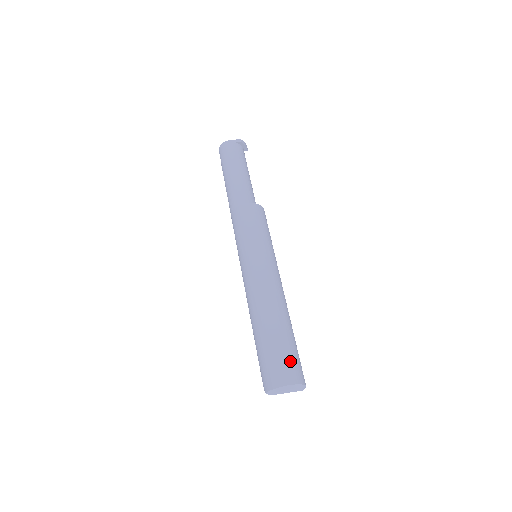
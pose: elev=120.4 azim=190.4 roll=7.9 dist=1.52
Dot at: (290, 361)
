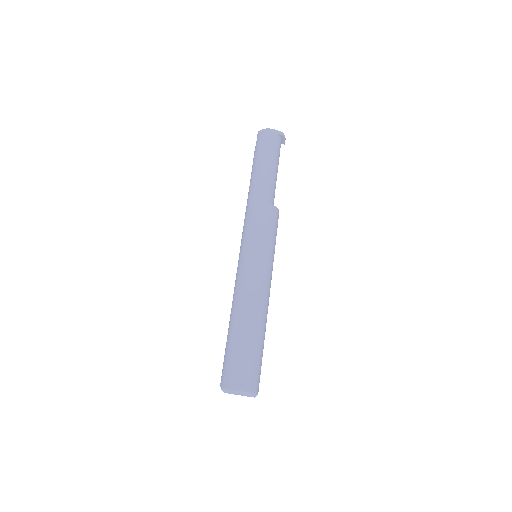
Dot at: (253, 370)
